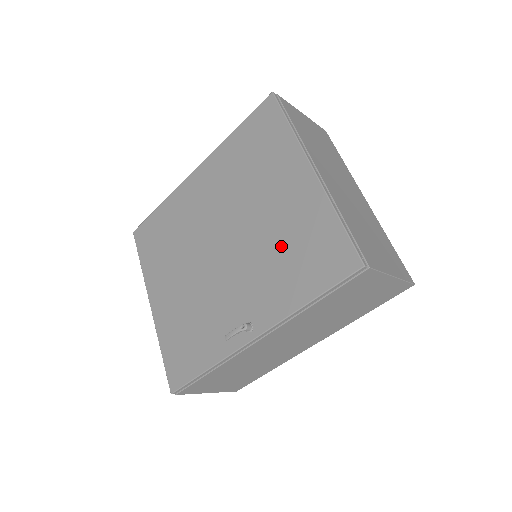
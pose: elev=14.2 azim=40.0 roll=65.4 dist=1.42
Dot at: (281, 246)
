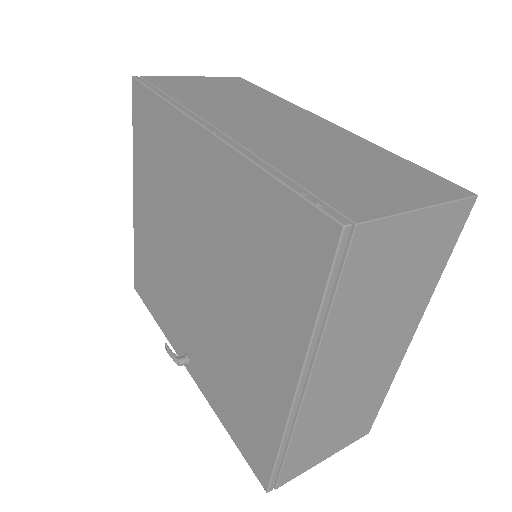
Dot at: (231, 372)
